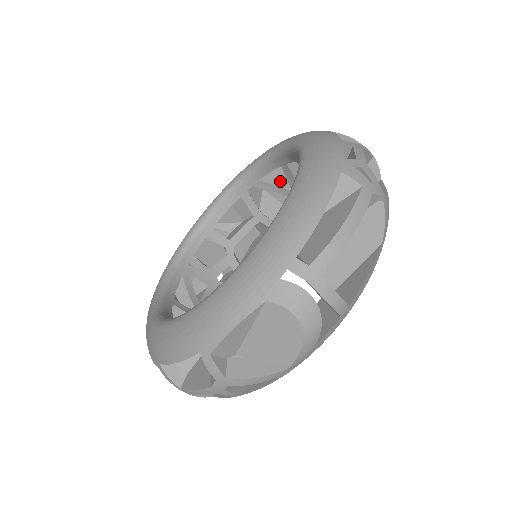
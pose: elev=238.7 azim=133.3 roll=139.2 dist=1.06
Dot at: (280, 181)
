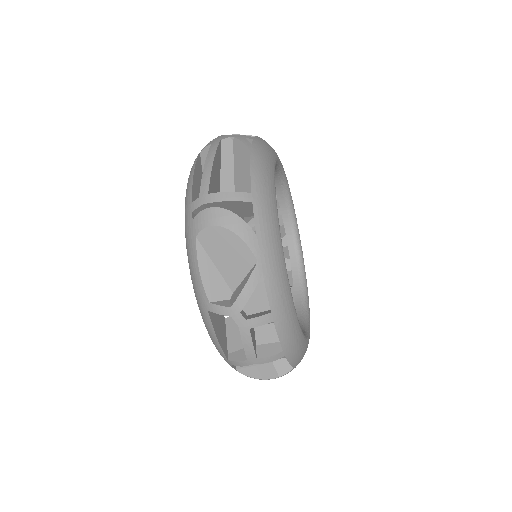
Dot at: occluded
